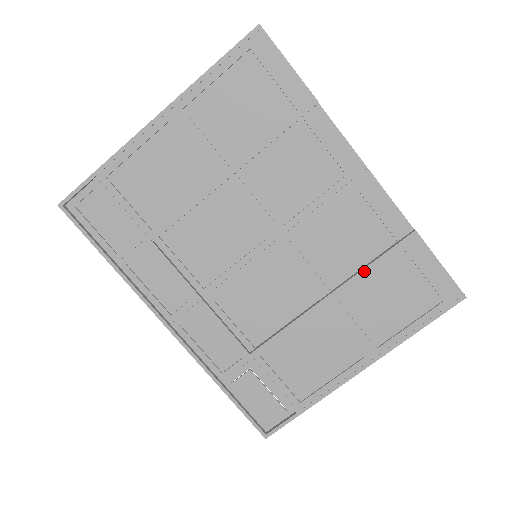
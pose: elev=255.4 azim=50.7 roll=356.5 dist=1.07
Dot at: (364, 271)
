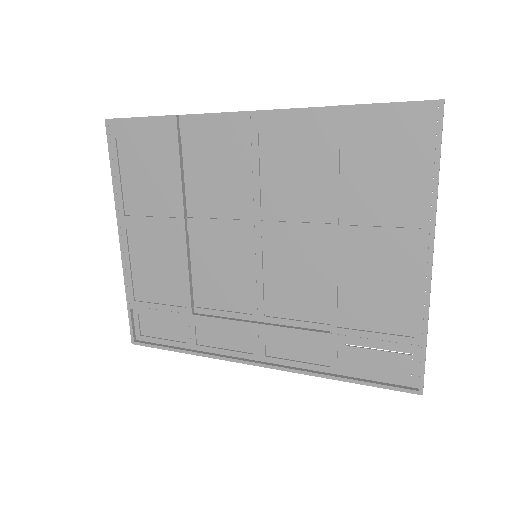
Dot at: (333, 181)
